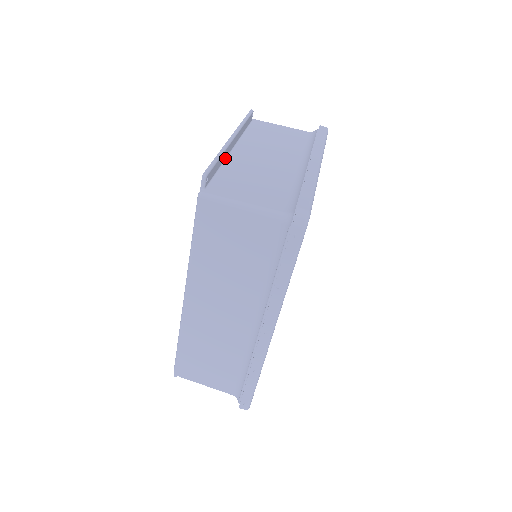
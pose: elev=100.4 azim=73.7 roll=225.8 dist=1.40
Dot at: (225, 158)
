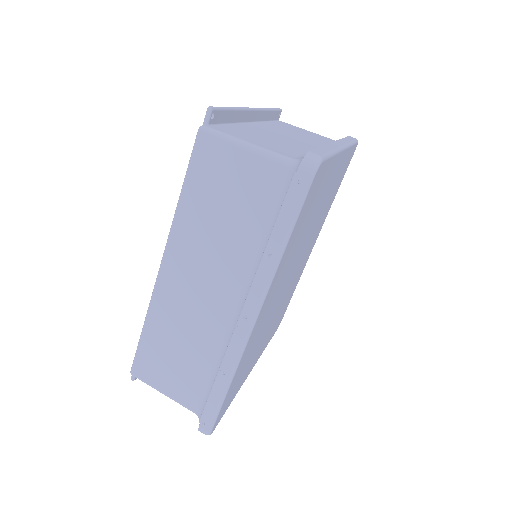
Dot at: (240, 122)
